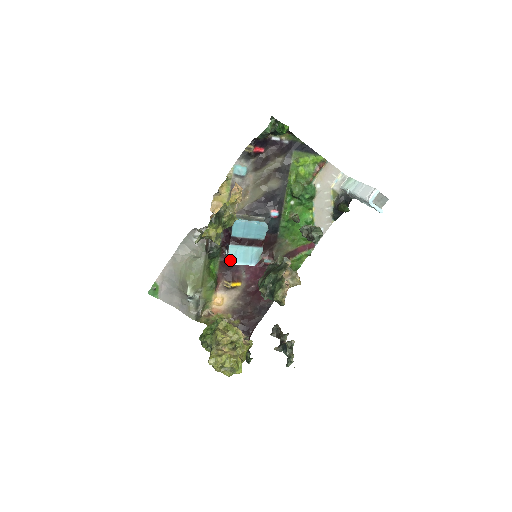
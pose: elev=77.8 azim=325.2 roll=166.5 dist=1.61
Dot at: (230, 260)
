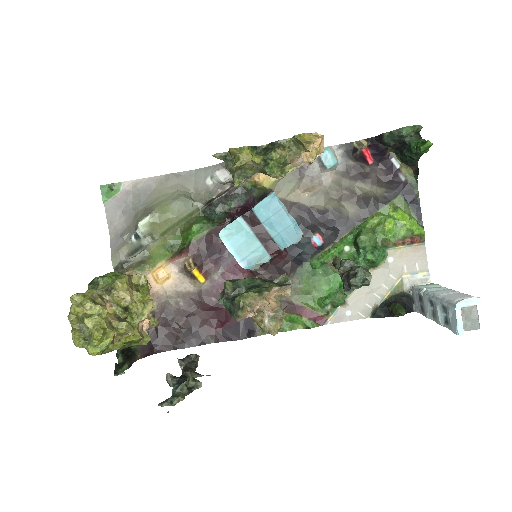
Dot at: (224, 233)
